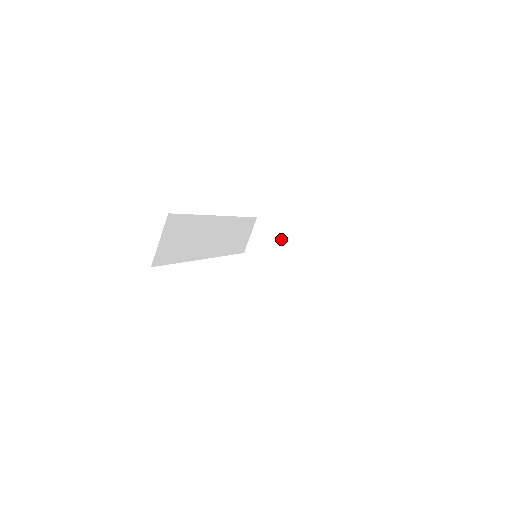
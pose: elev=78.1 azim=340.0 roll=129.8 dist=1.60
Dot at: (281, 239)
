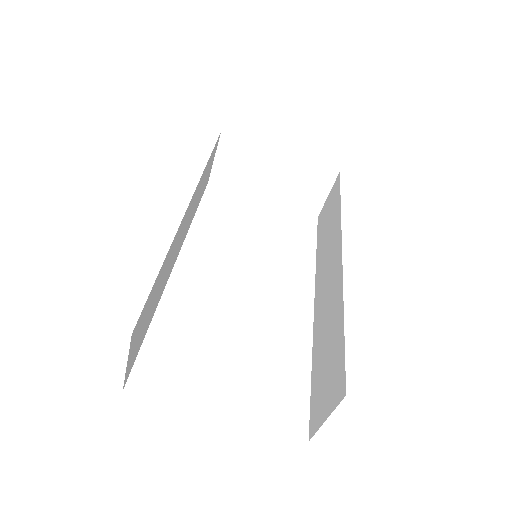
Dot at: (263, 162)
